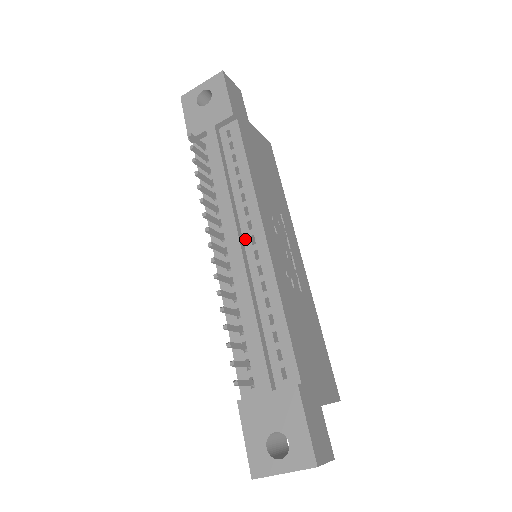
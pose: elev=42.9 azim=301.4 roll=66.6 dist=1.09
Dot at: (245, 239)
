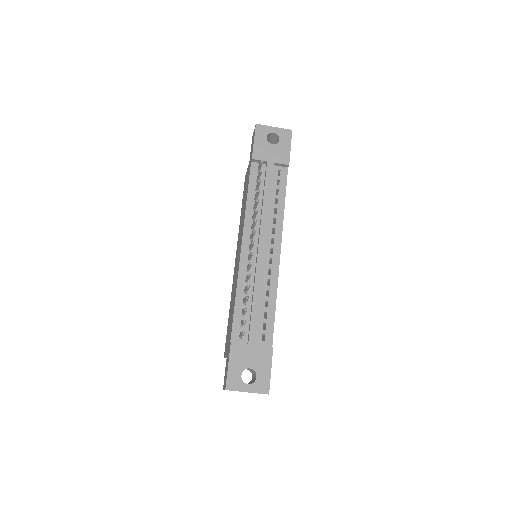
Dot at: (267, 247)
